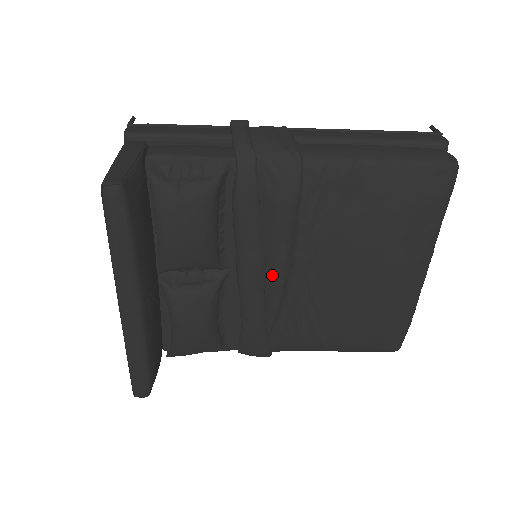
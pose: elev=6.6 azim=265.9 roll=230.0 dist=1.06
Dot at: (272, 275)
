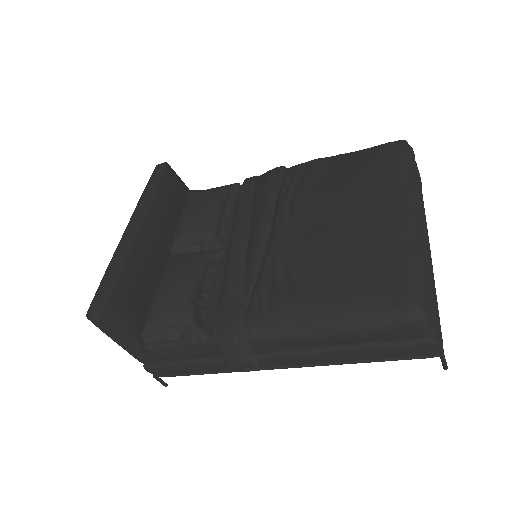
Dot at: (255, 234)
